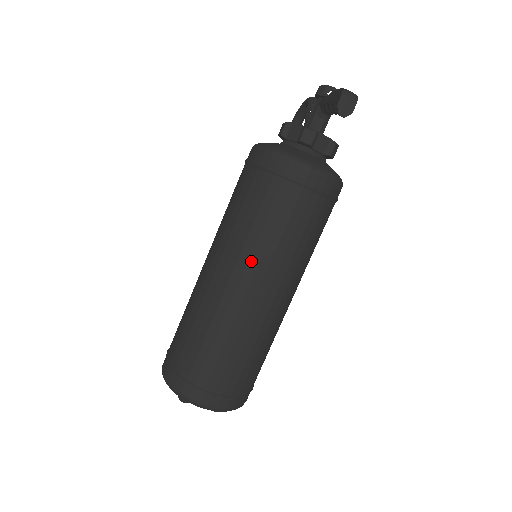
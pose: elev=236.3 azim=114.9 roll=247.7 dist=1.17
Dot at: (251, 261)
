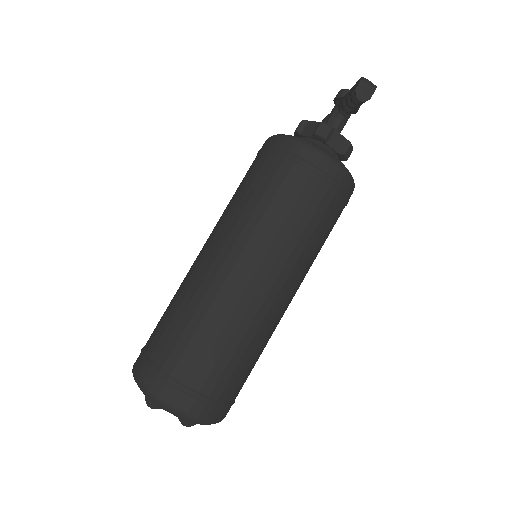
Dot at: (250, 243)
